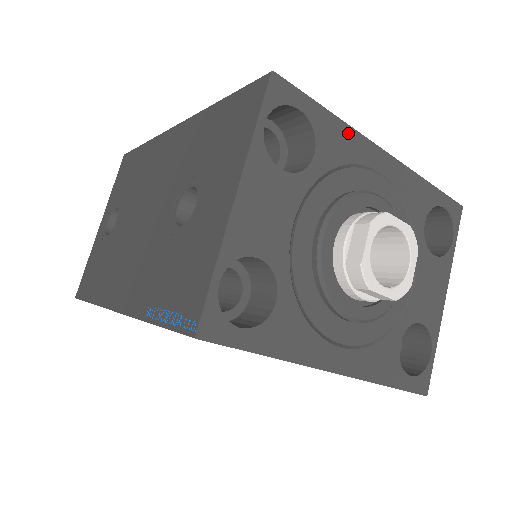
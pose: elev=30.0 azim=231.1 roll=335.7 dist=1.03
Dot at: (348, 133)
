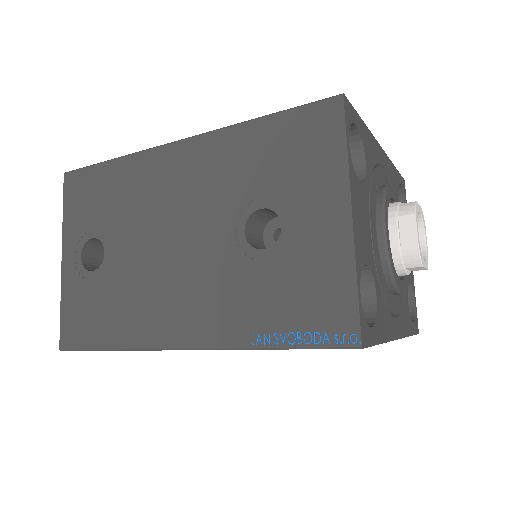
Dot at: (371, 138)
